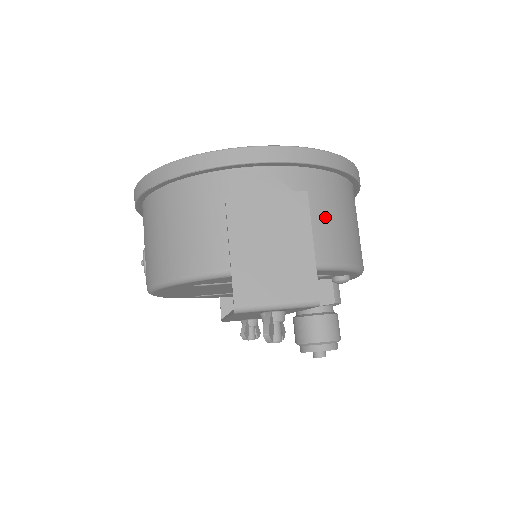
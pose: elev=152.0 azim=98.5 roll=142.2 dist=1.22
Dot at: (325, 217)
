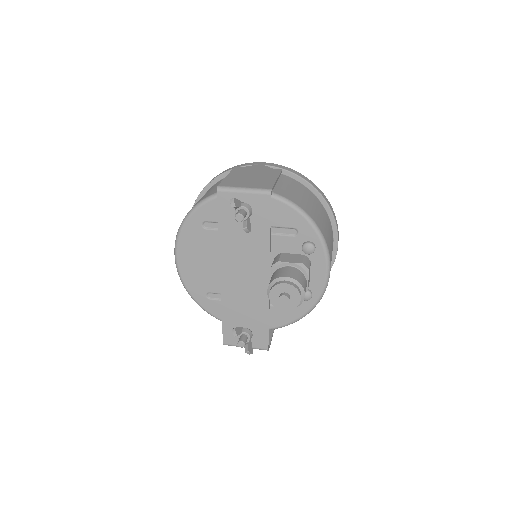
Dot at: (294, 191)
